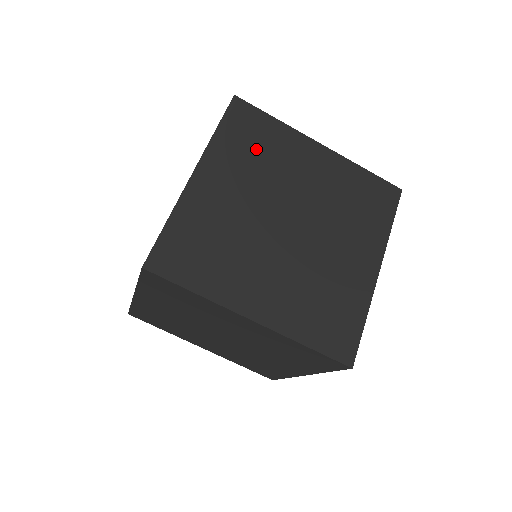
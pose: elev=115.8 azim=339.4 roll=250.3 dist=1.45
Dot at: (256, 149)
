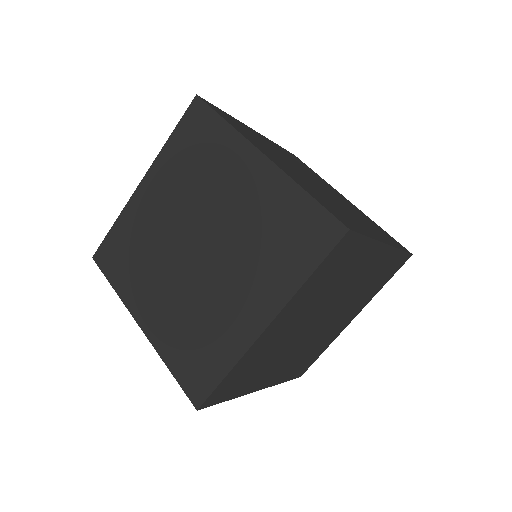
Dot at: (250, 134)
